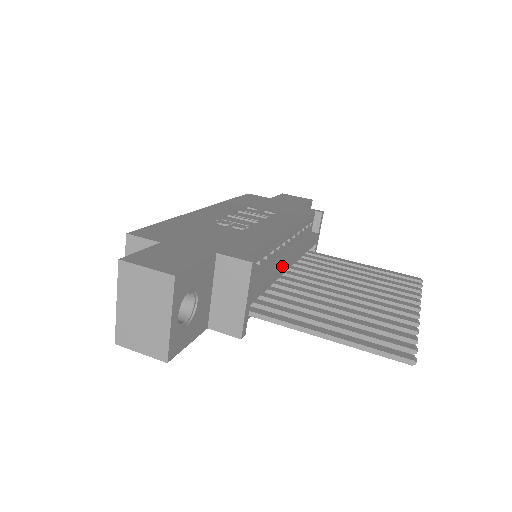
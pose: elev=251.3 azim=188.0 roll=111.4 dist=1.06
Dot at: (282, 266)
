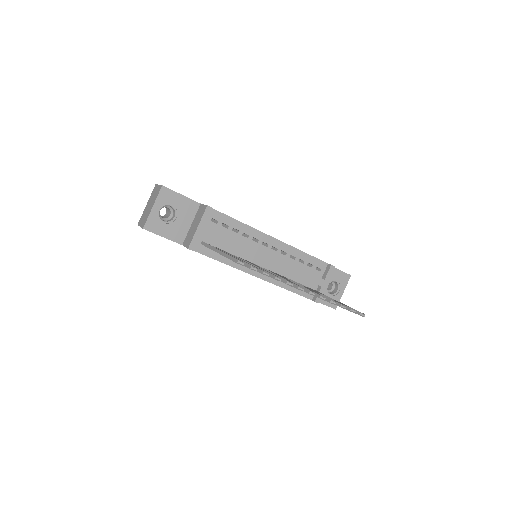
Dot at: (251, 248)
